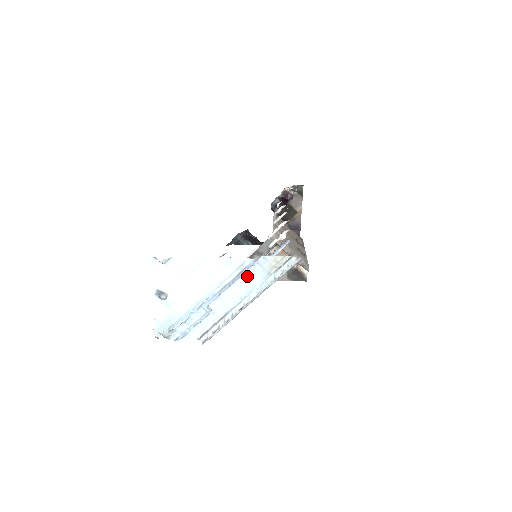
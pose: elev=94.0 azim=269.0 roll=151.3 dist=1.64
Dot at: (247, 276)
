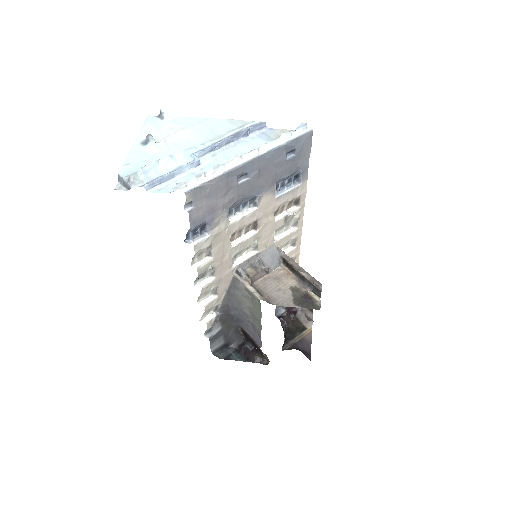
Dot at: (250, 140)
